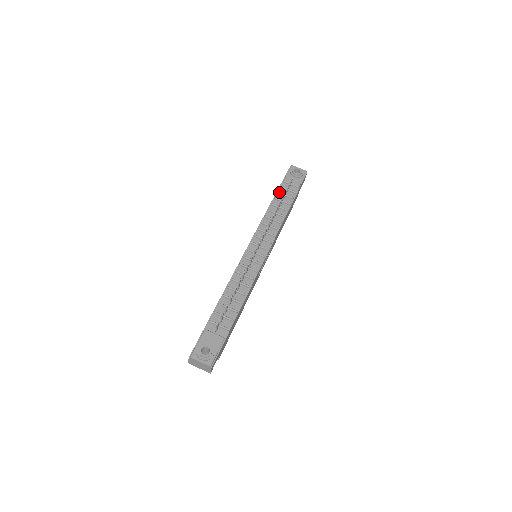
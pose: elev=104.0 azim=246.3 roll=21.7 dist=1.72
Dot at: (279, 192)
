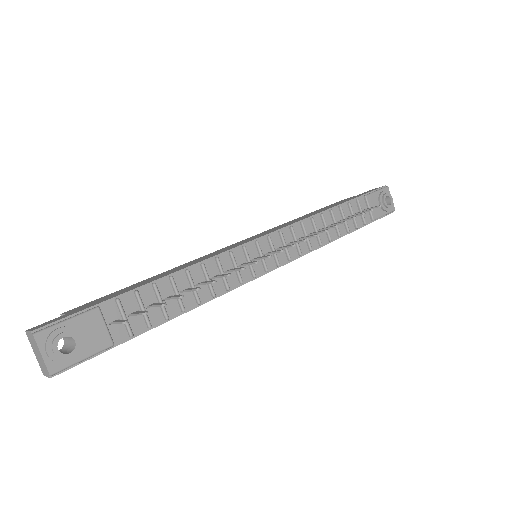
Dot at: (351, 204)
